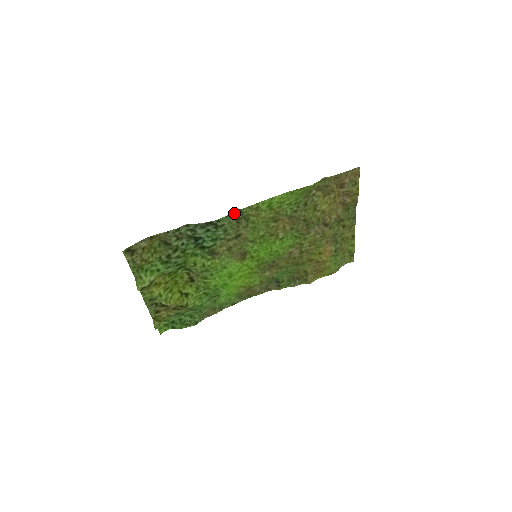
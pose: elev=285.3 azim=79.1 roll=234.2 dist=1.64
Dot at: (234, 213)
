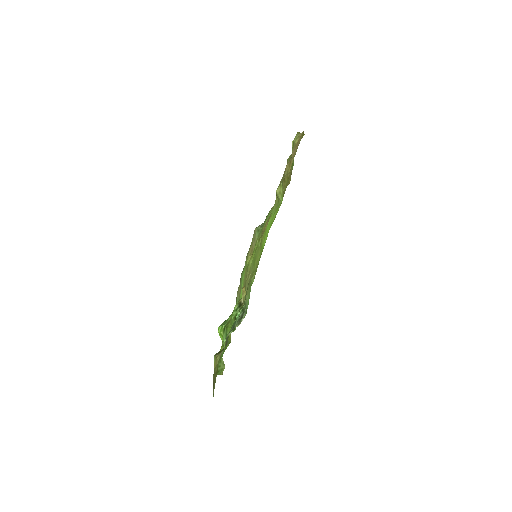
Dot at: (249, 293)
